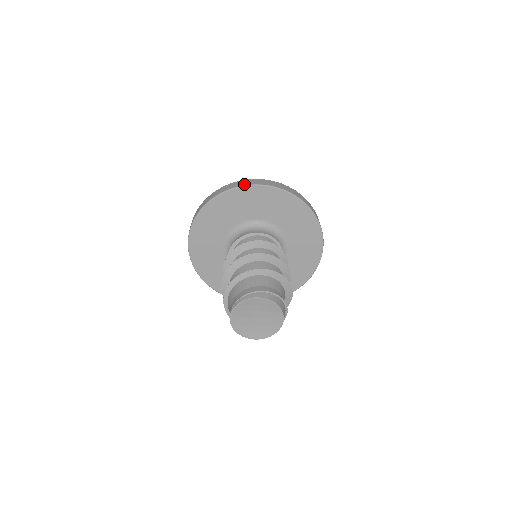
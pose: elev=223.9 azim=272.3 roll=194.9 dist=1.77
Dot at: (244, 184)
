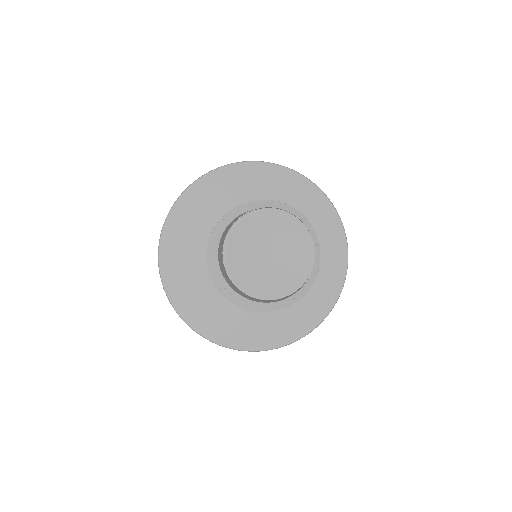
Dot at: occluded
